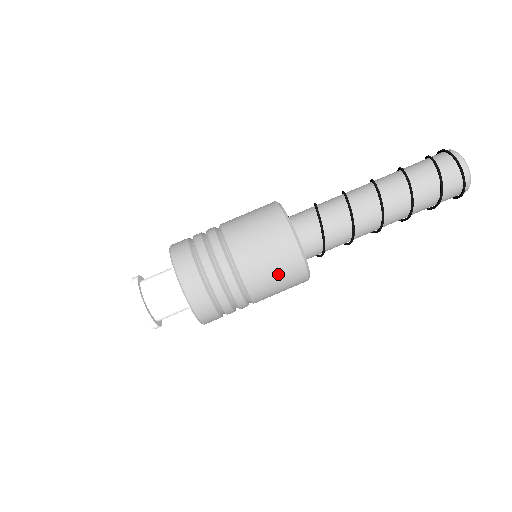
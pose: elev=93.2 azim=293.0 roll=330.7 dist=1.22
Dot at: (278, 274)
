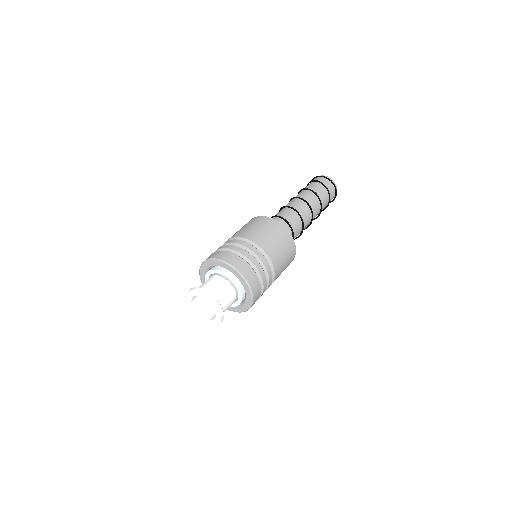
Dot at: (284, 250)
